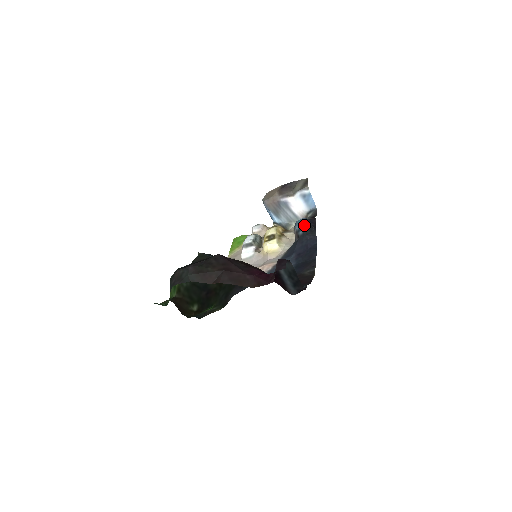
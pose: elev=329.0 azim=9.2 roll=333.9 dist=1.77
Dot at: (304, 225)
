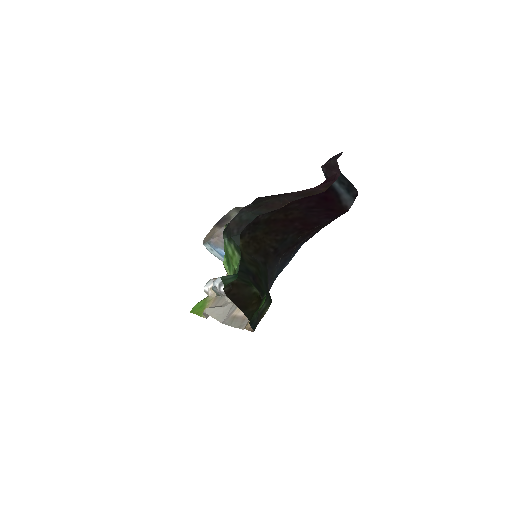
Dot at: occluded
